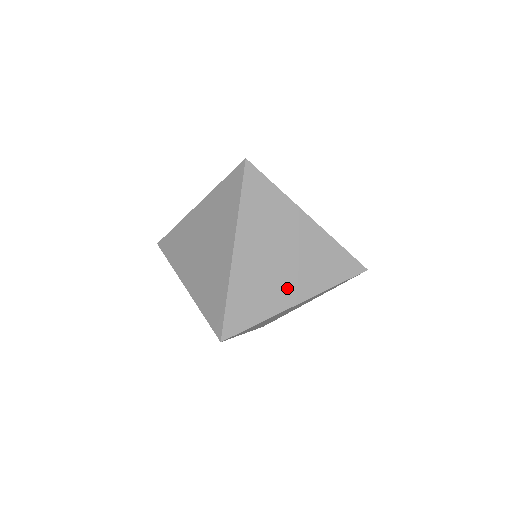
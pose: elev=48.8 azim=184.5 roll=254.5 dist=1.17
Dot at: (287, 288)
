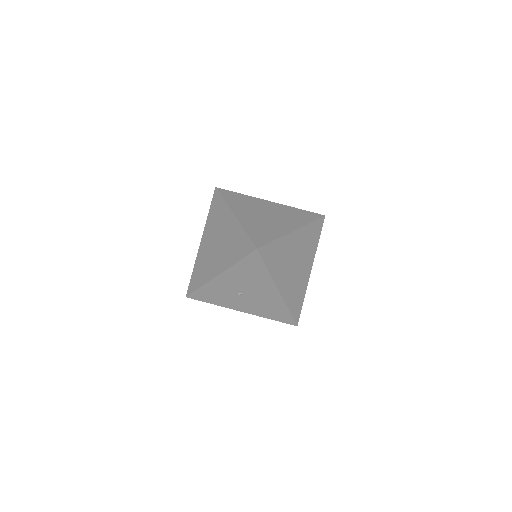
Dot at: (281, 226)
